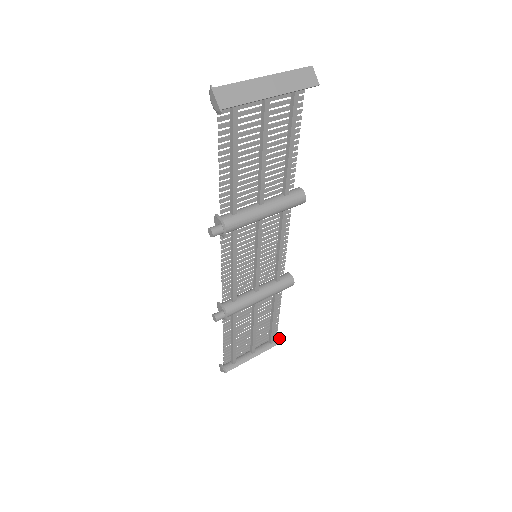
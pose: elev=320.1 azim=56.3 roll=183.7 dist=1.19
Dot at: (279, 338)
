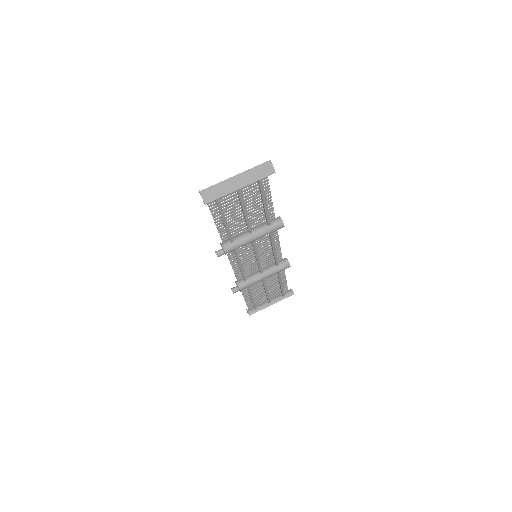
Dot at: (290, 292)
